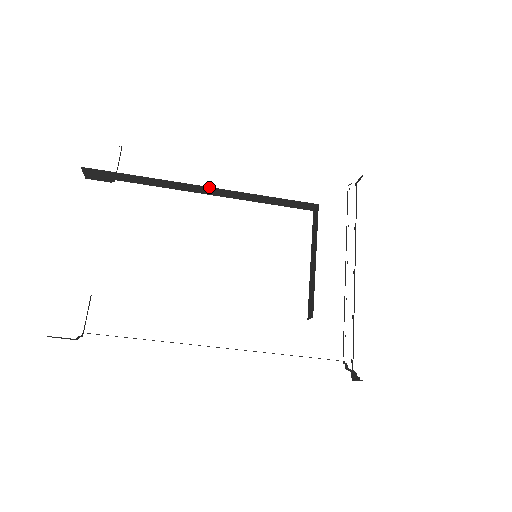
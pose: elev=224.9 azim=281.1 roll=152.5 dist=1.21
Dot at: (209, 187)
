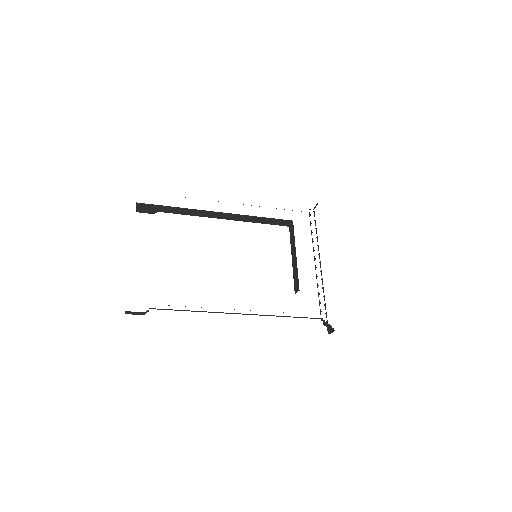
Dot at: (221, 212)
